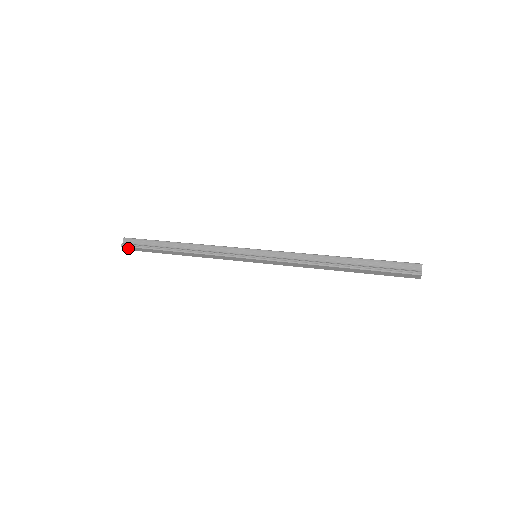
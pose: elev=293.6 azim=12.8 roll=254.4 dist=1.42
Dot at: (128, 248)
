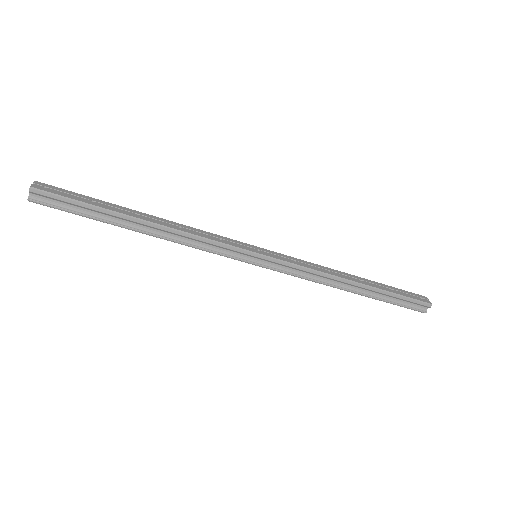
Dot at: (41, 202)
